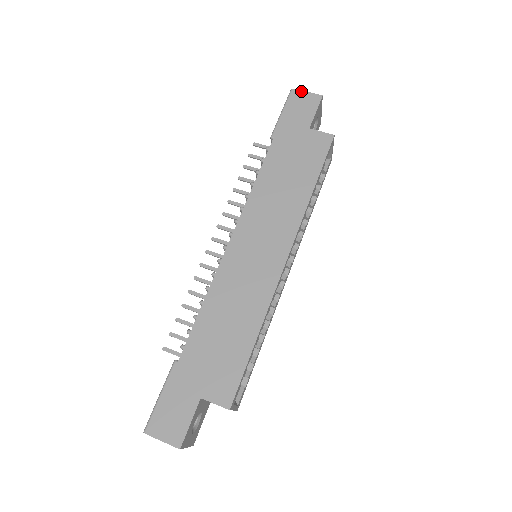
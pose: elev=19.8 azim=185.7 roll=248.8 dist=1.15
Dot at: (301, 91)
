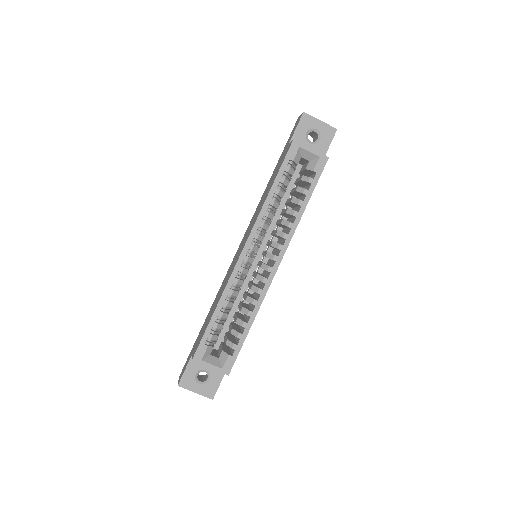
Dot at: occluded
